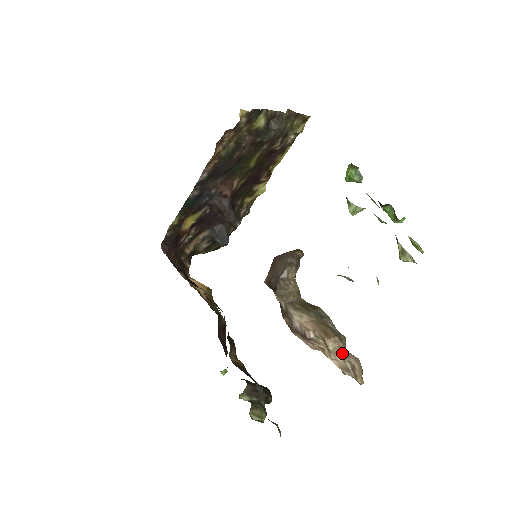
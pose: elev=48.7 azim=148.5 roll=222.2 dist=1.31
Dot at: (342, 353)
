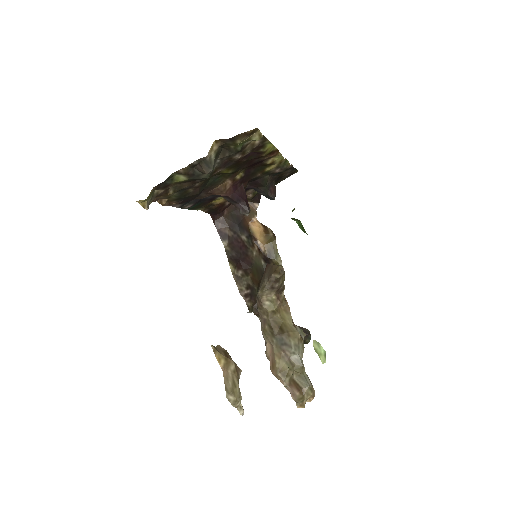
Dot at: occluded
